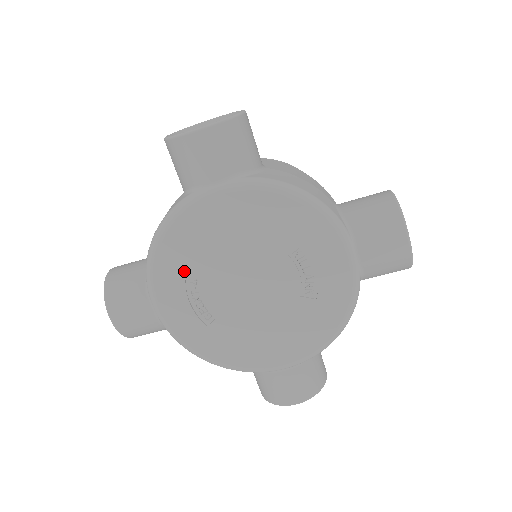
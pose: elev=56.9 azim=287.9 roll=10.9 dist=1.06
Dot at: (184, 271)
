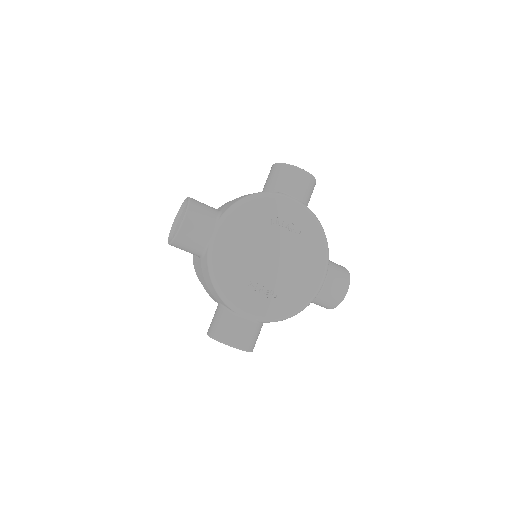
Dot at: (241, 284)
